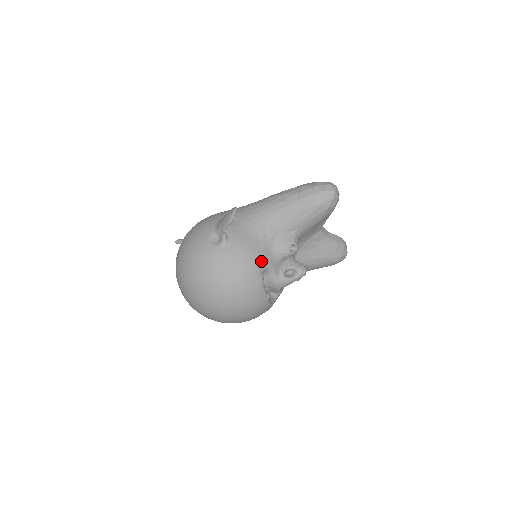
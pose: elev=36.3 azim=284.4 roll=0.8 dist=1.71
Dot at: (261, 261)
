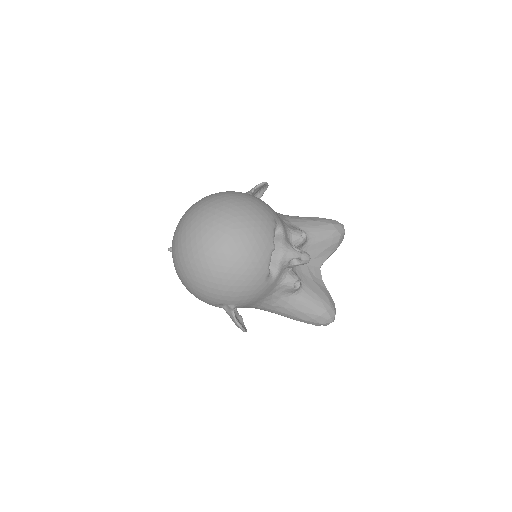
Dot at: (278, 217)
